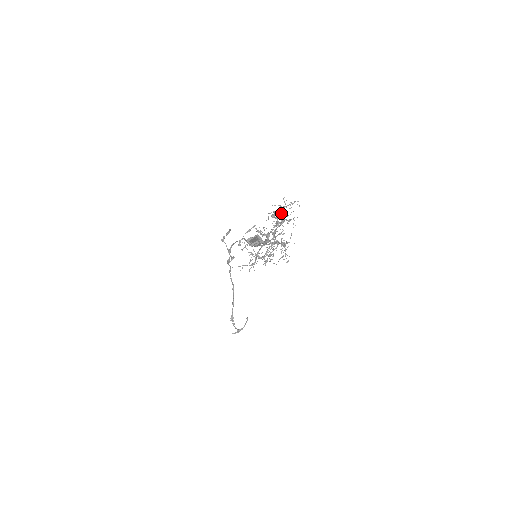
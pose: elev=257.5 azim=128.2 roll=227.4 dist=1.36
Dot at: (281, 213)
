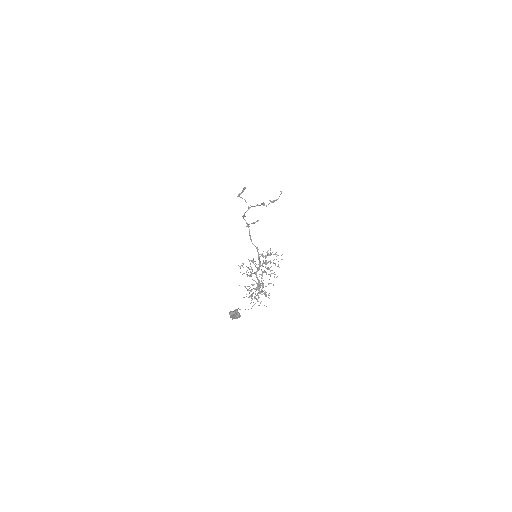
Dot at: occluded
